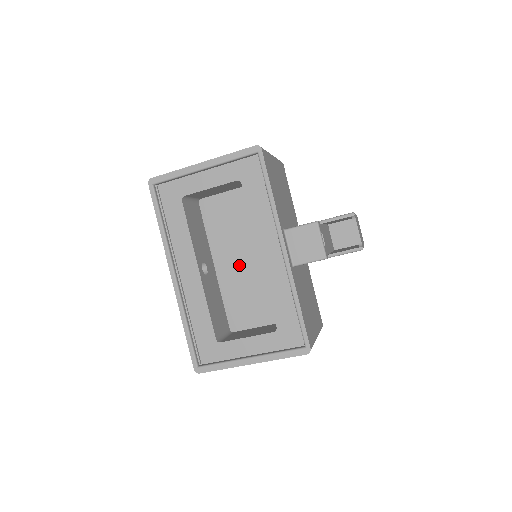
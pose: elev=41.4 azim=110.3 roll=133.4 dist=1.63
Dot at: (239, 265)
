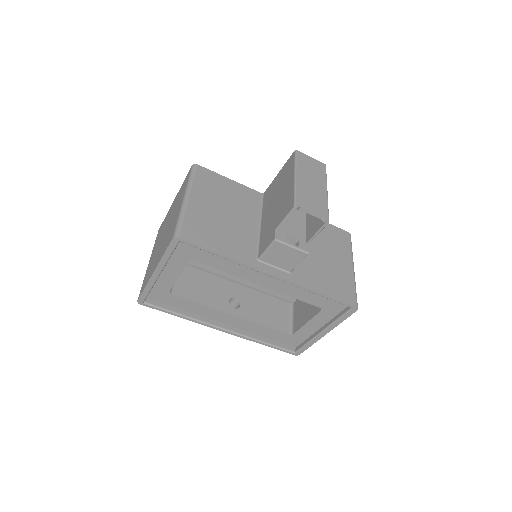
Dot at: occluded
